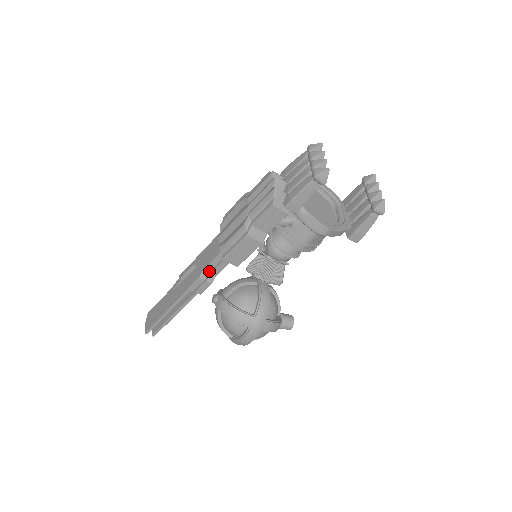
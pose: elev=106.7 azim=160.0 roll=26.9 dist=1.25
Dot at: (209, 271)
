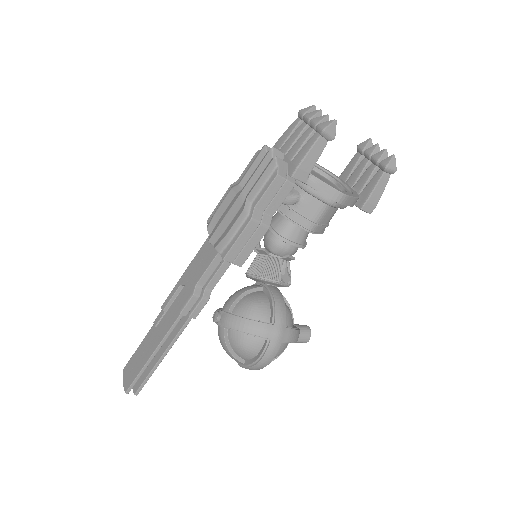
Dot at: (203, 284)
